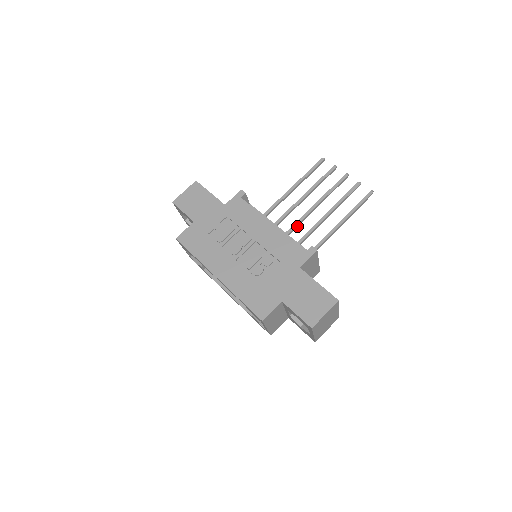
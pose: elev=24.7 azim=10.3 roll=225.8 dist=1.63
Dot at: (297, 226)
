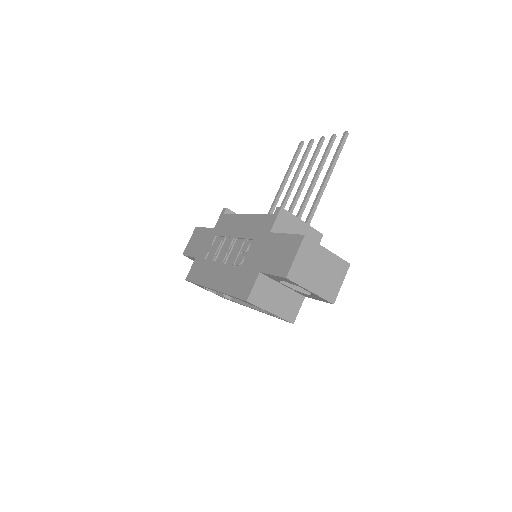
Dot at: occluded
